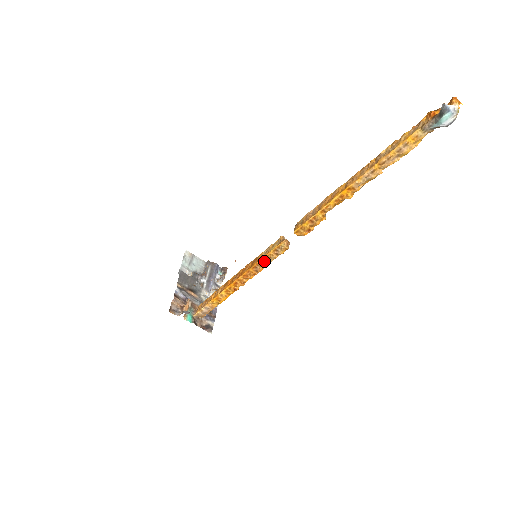
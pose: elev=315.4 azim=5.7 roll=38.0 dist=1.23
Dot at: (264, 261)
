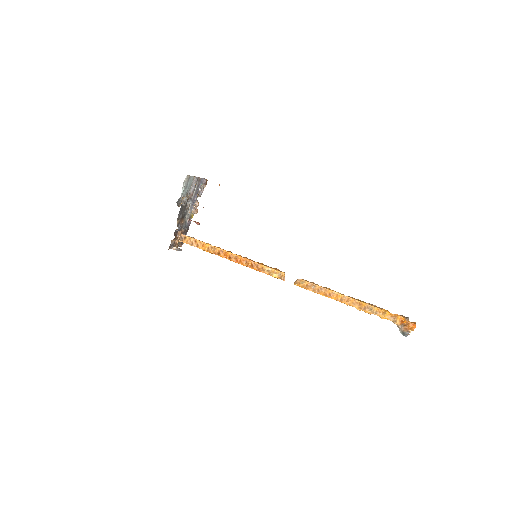
Dot at: (262, 272)
